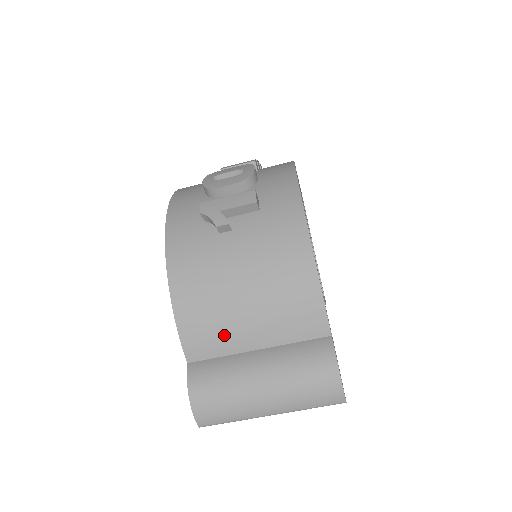
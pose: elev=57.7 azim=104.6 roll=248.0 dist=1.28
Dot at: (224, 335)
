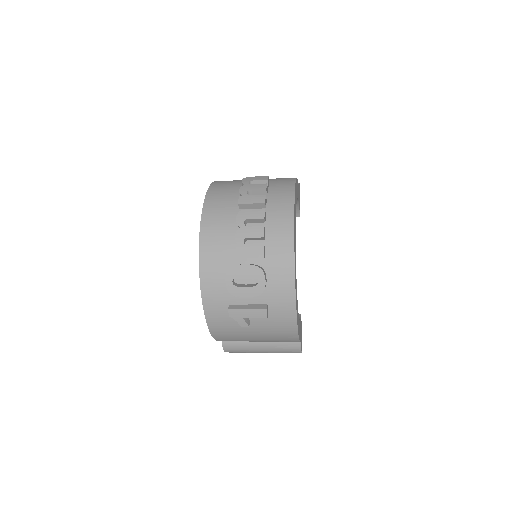
Dot at: occluded
